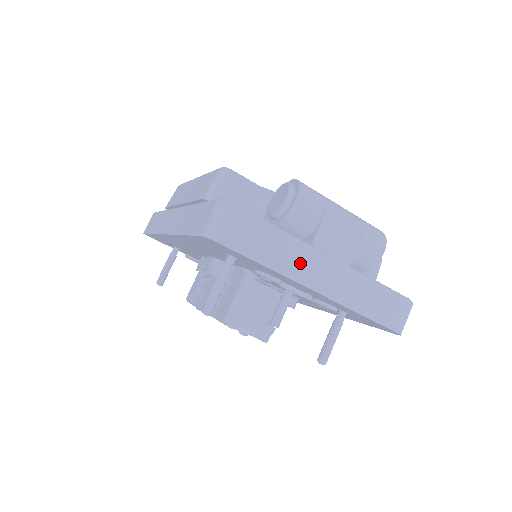
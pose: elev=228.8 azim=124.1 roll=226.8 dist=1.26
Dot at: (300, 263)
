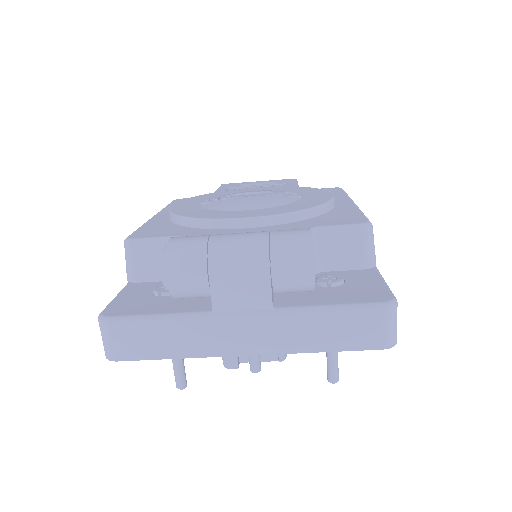
Dot at: (210, 338)
